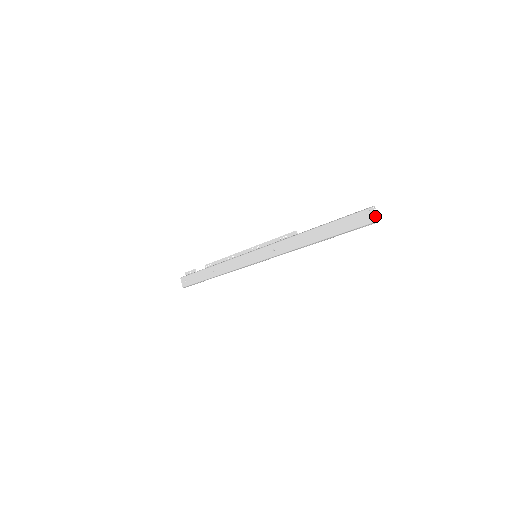
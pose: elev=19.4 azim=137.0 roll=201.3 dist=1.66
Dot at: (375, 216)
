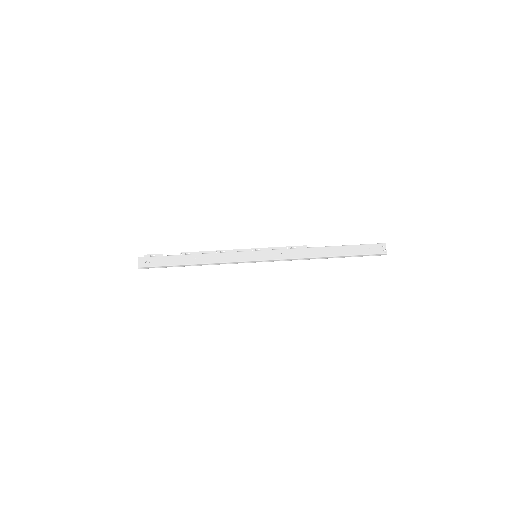
Dot at: (386, 250)
